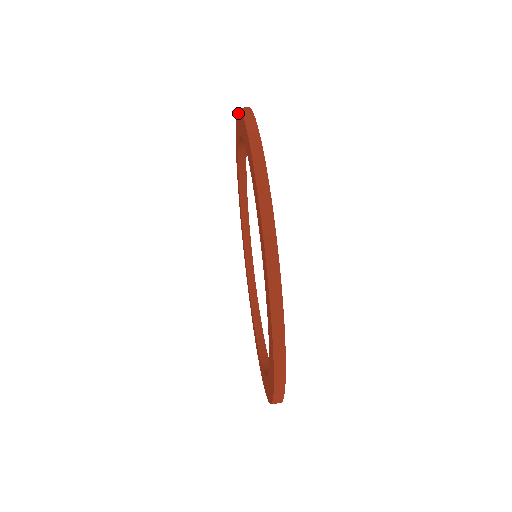
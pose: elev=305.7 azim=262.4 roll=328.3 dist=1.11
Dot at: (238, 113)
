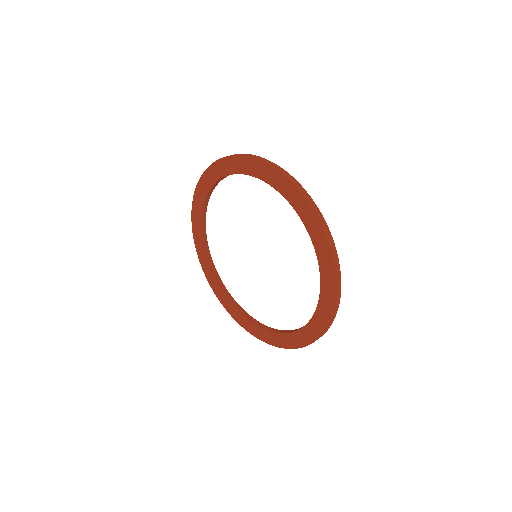
Dot at: (243, 159)
